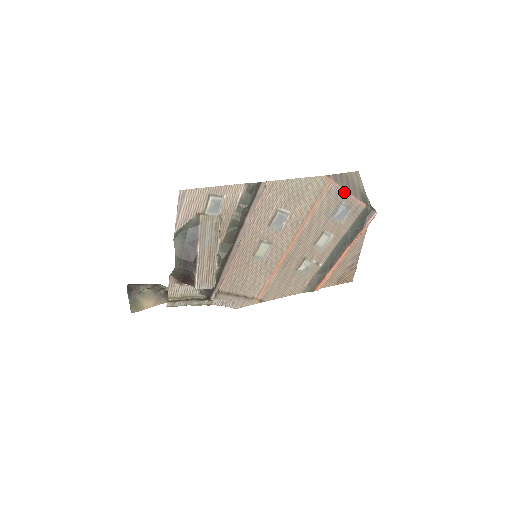
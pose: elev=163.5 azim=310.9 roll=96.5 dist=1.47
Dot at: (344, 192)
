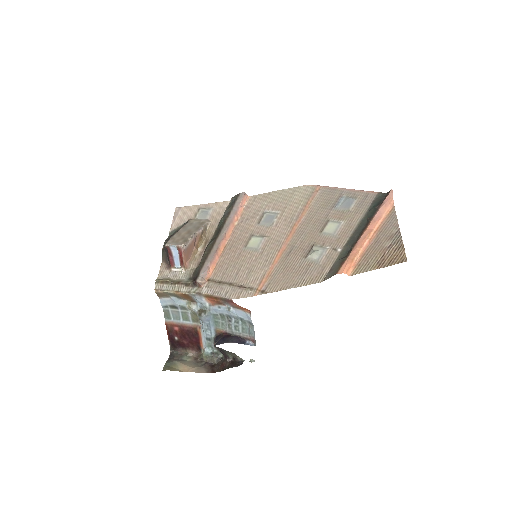
Dot at: (341, 189)
